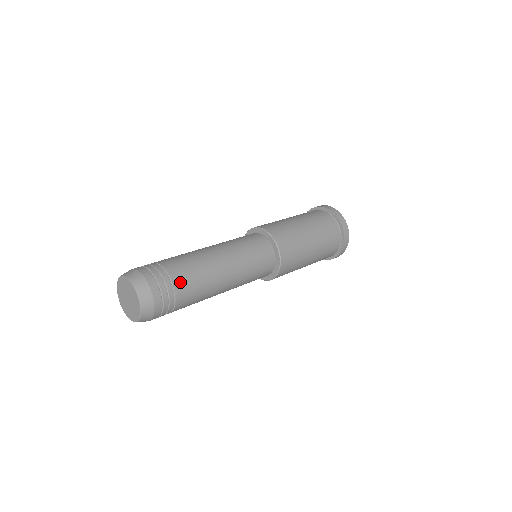
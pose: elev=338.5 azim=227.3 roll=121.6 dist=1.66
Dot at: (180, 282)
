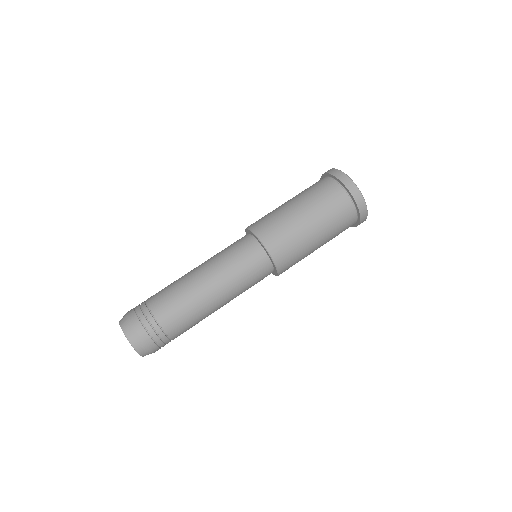
Dot at: occluded
